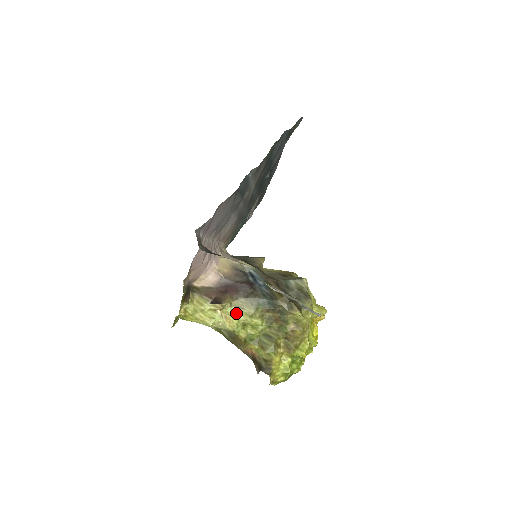
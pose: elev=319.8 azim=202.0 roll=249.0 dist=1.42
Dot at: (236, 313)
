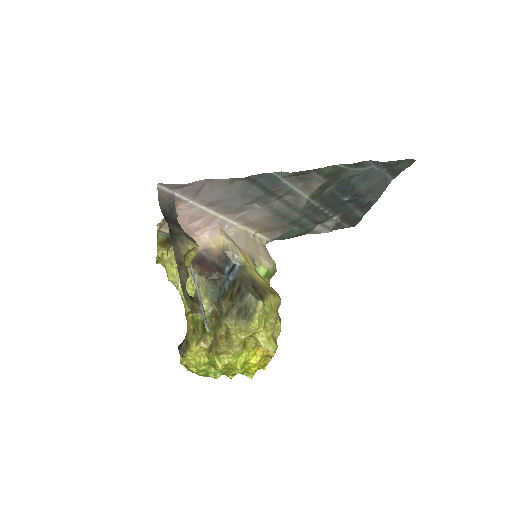
Dot at: (192, 286)
